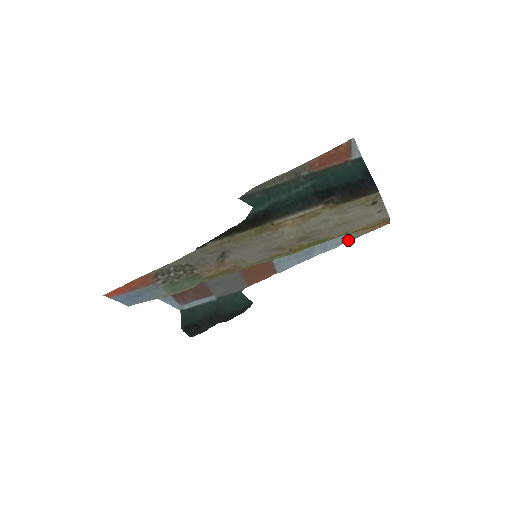
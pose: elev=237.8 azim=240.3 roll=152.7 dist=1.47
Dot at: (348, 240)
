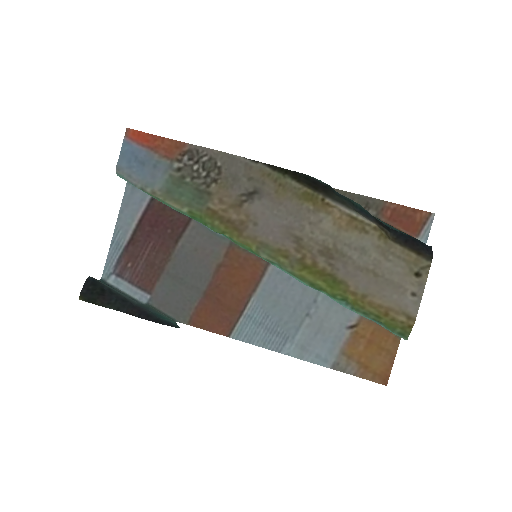
Dot at: (331, 365)
